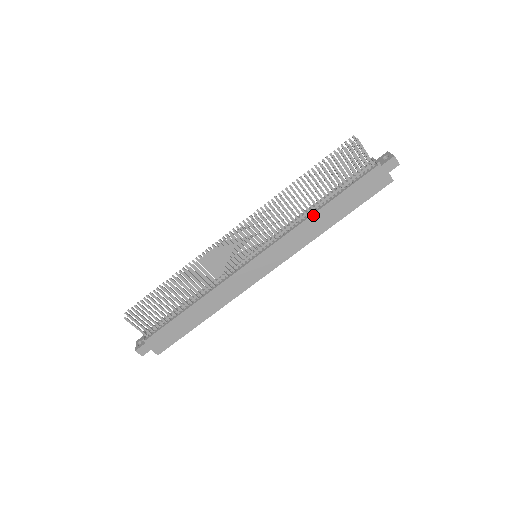
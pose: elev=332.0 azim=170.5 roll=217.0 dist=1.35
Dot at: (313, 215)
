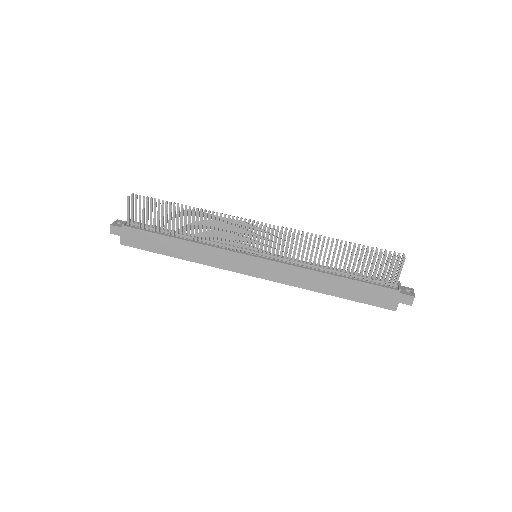
Dot at: (322, 273)
